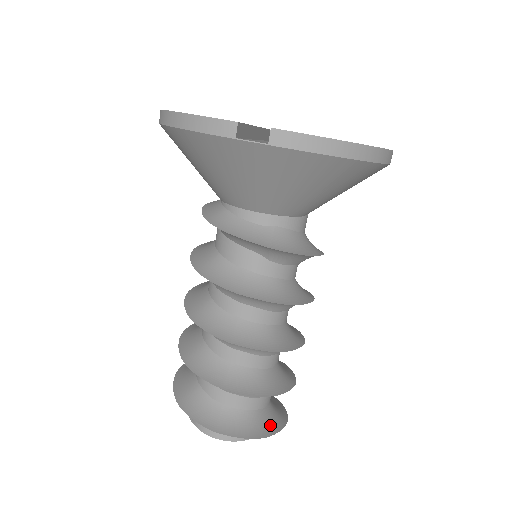
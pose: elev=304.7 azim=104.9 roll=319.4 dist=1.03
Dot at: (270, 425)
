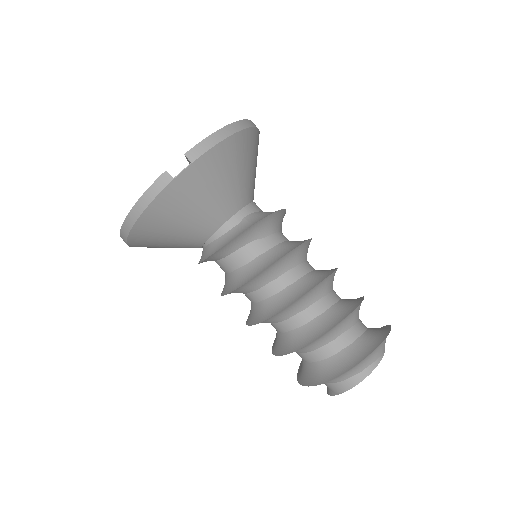
Dot at: (381, 332)
